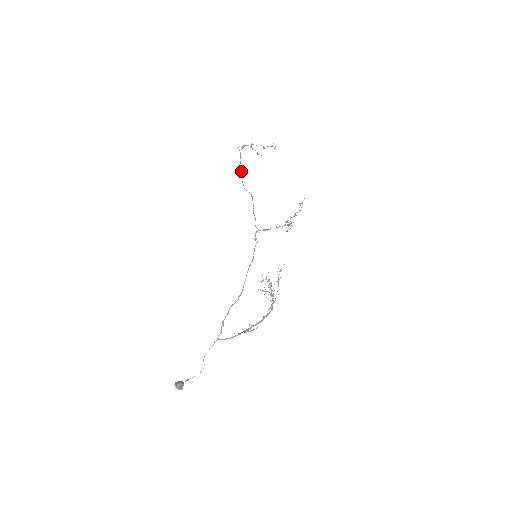
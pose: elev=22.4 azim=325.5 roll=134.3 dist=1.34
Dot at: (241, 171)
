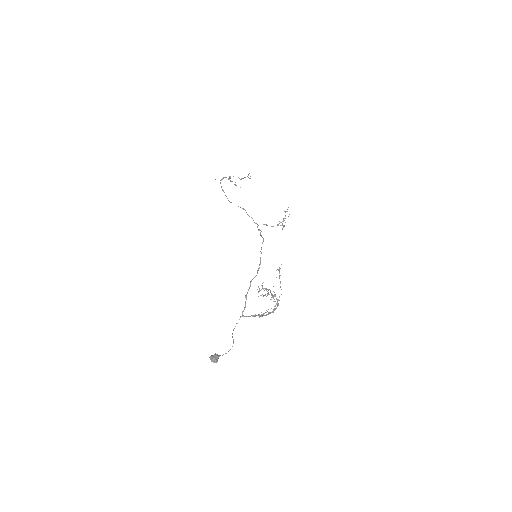
Dot at: (225, 195)
